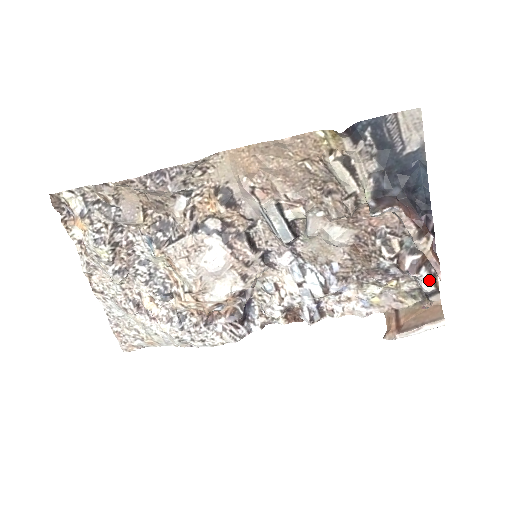
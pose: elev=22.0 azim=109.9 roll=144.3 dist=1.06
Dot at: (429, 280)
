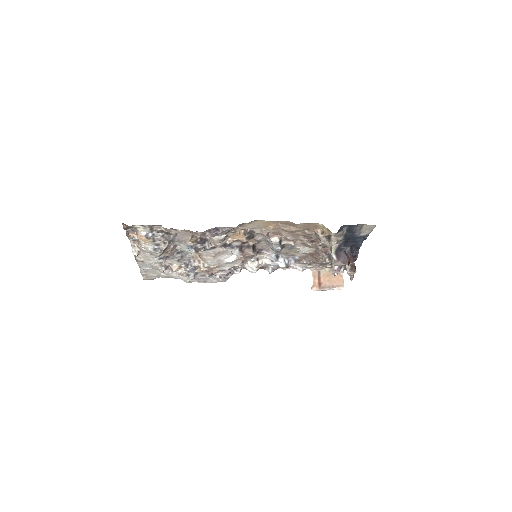
Dot at: occluded
